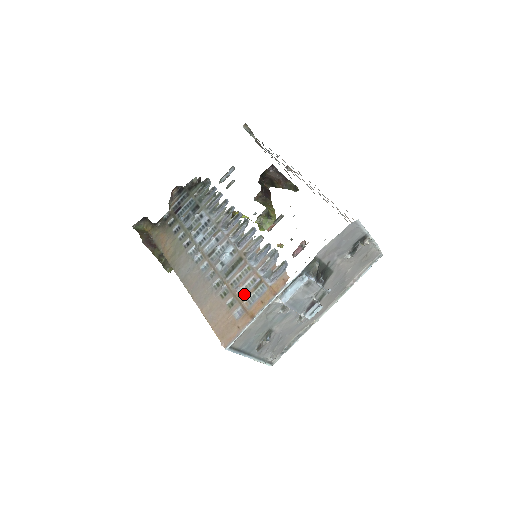
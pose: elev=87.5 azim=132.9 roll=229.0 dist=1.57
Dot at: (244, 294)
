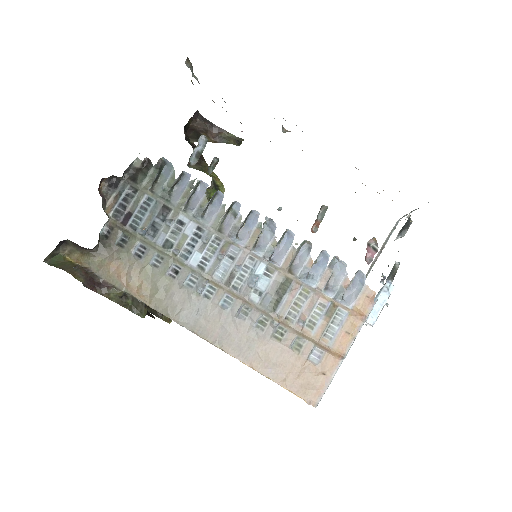
Dot at: (315, 328)
